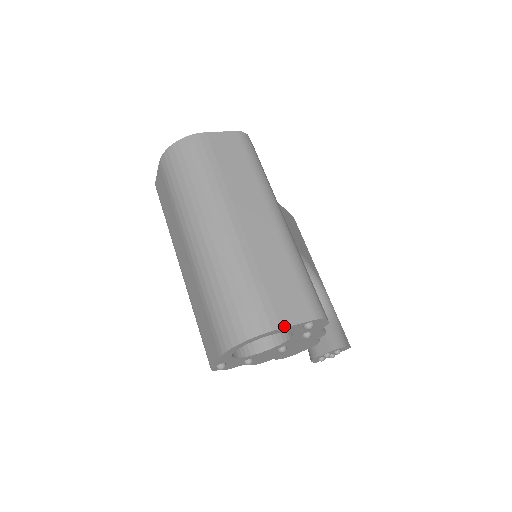
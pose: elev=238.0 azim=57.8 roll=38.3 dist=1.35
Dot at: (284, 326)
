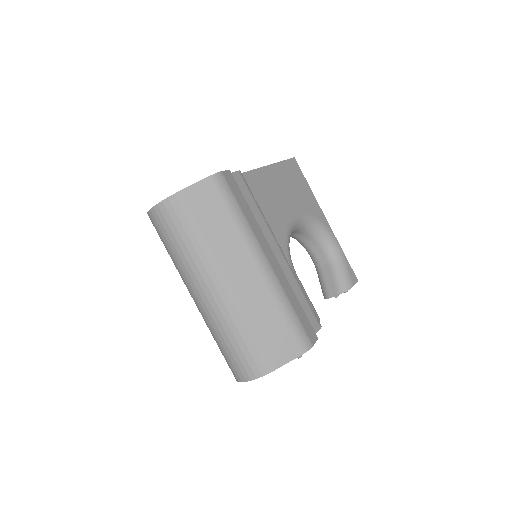
Dot at: (277, 367)
